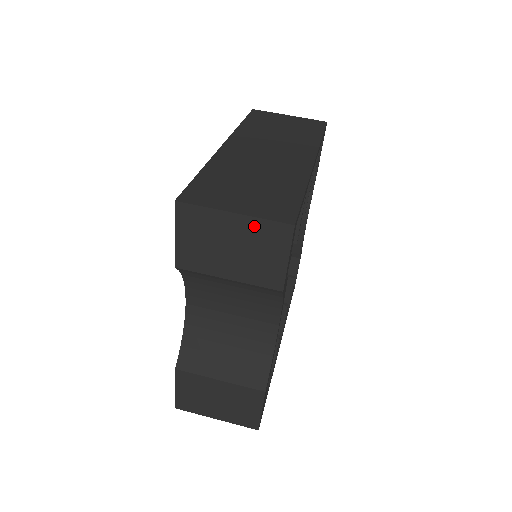
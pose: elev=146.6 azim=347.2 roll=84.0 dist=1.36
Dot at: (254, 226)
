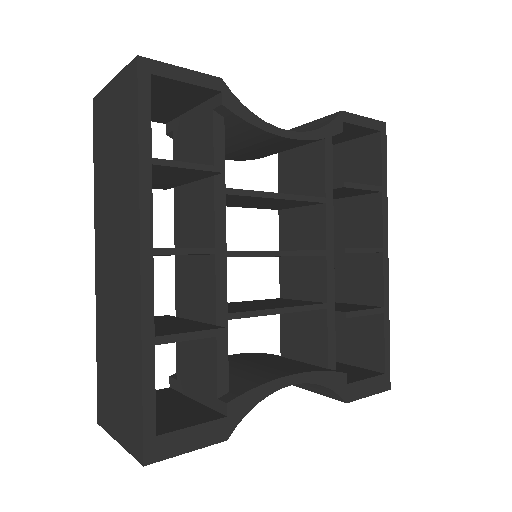
Dot at: occluded
